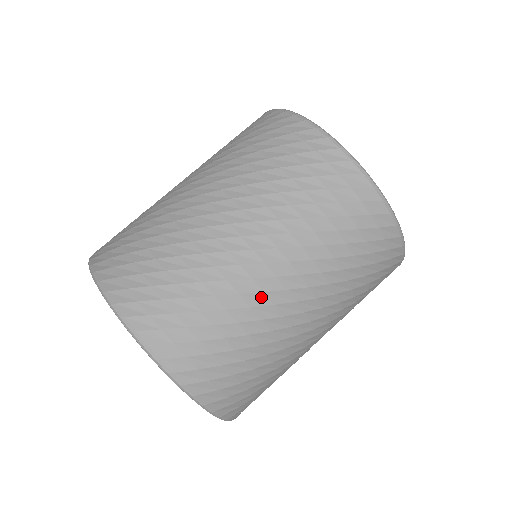
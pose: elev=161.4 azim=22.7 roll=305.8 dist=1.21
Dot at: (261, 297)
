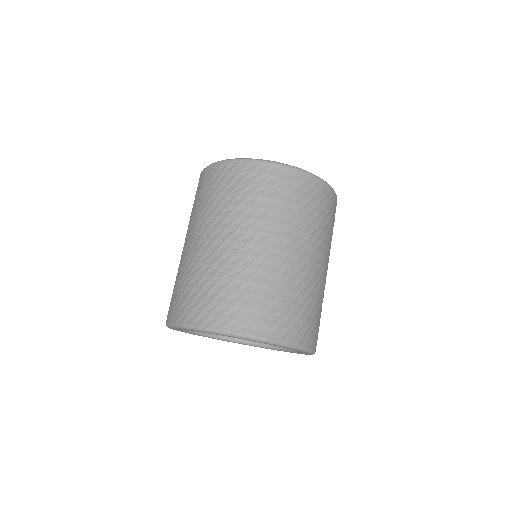
Dot at: (319, 280)
